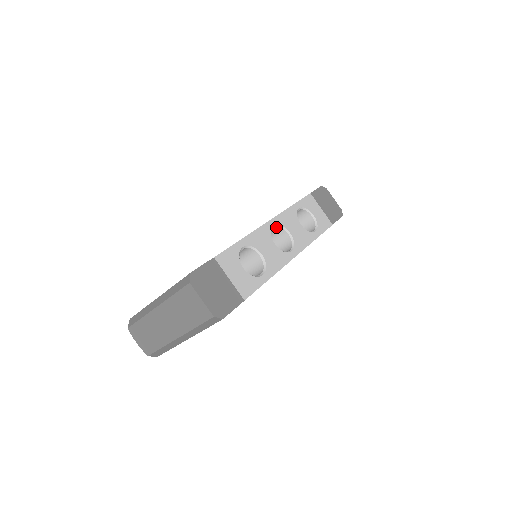
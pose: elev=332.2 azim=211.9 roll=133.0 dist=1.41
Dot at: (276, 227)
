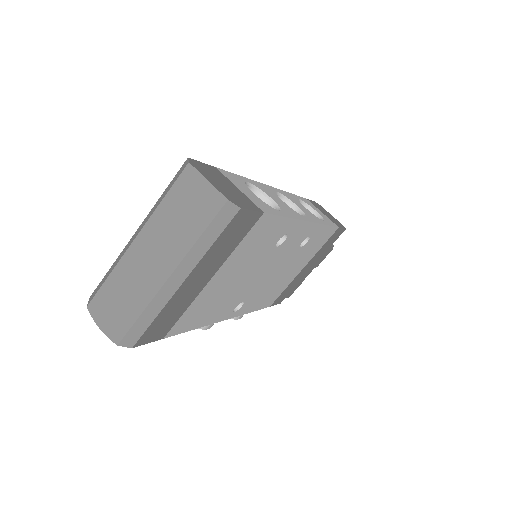
Dot at: (280, 197)
